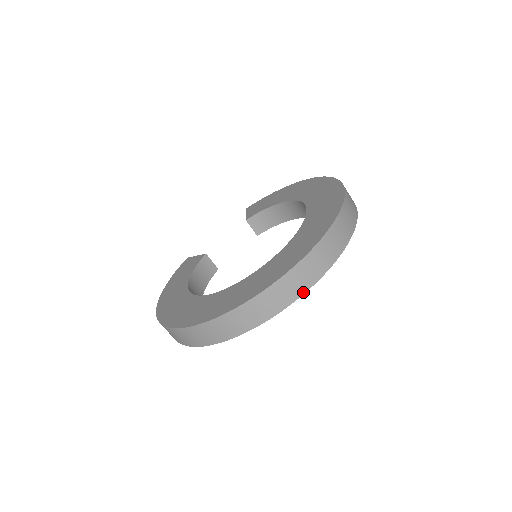
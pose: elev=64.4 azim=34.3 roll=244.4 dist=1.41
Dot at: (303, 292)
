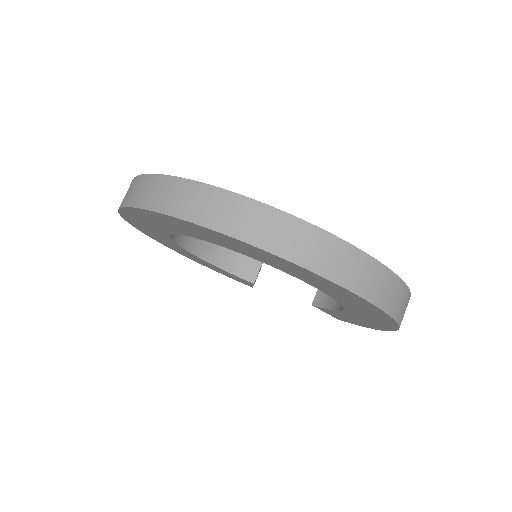
Dot at: (175, 214)
